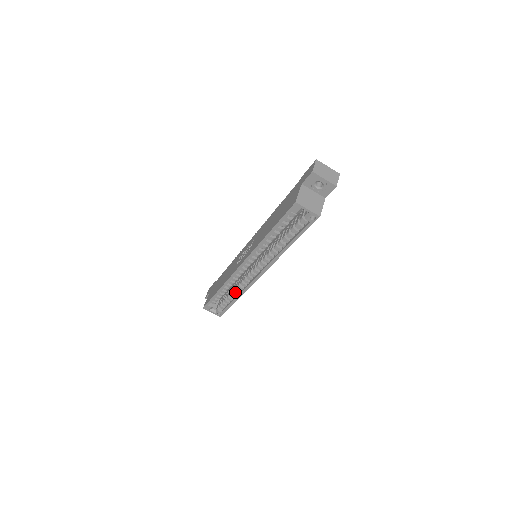
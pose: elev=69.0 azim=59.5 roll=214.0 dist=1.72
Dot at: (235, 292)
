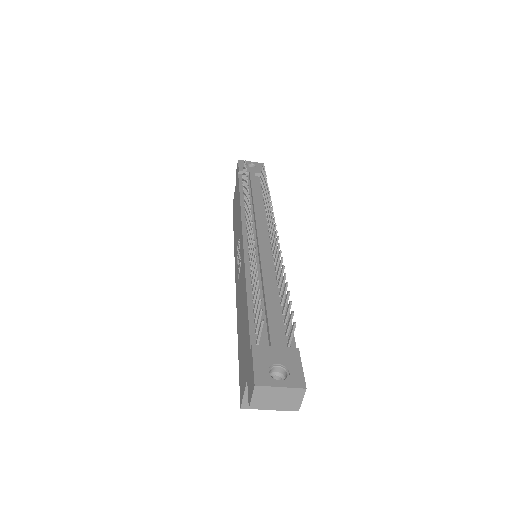
Dot at: occluded
